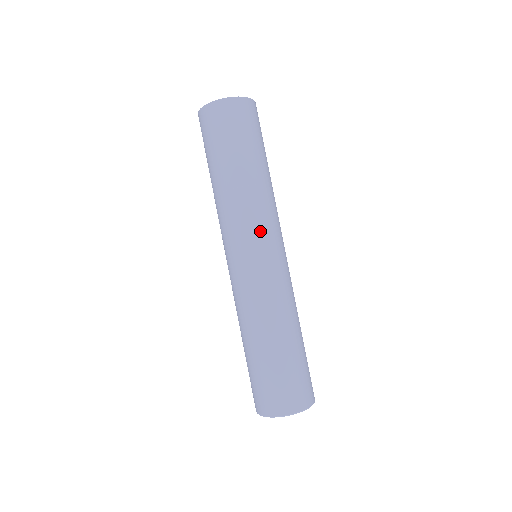
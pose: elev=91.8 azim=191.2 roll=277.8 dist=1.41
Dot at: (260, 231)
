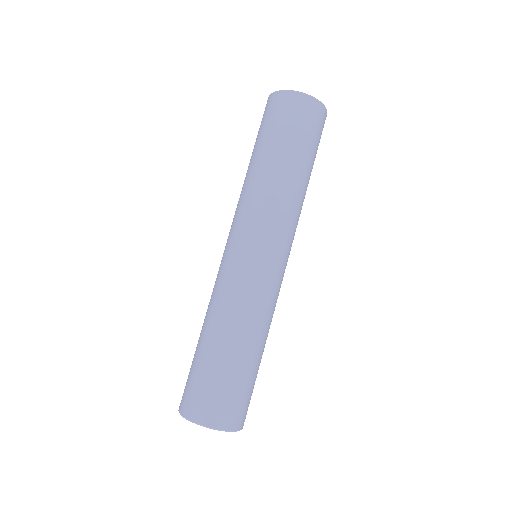
Dot at: (267, 229)
